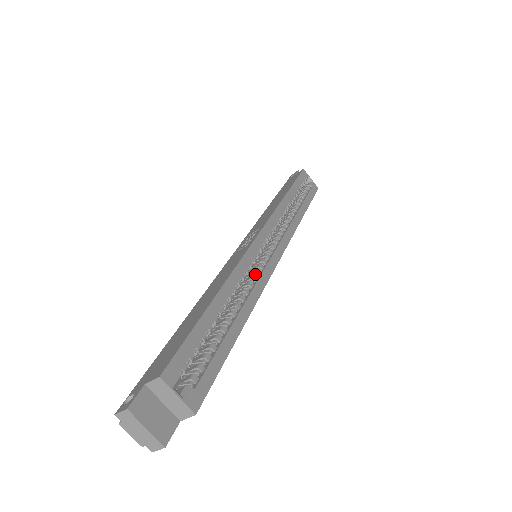
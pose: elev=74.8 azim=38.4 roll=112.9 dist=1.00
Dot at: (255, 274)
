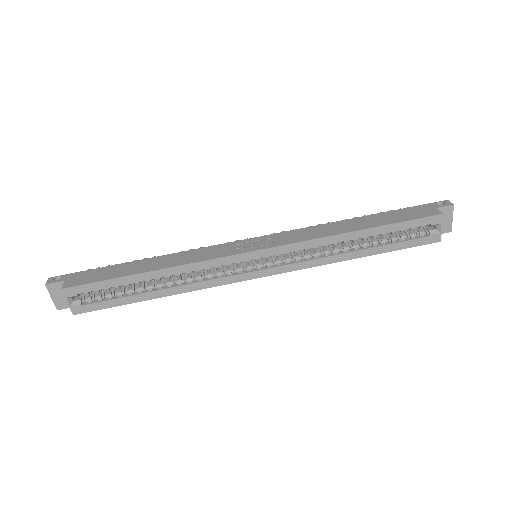
Dot at: (216, 274)
